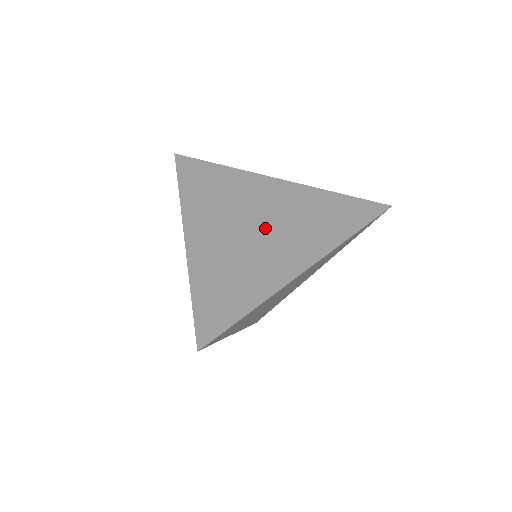
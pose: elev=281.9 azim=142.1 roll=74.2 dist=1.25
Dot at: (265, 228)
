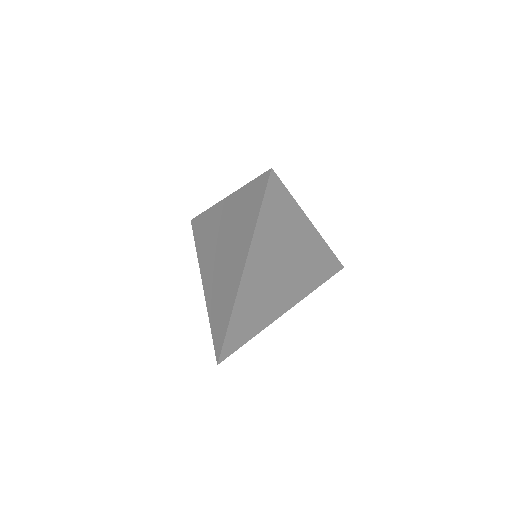
Dot at: occluded
